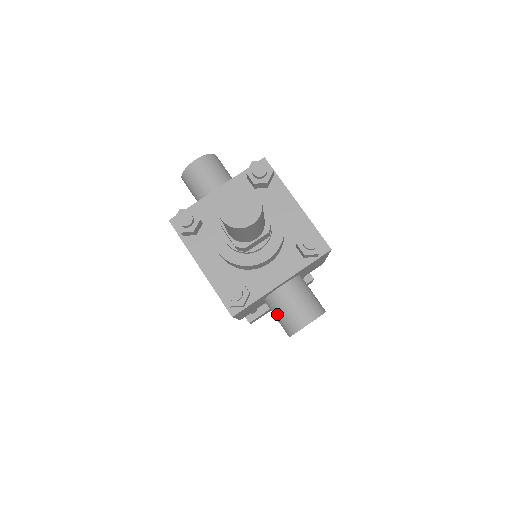
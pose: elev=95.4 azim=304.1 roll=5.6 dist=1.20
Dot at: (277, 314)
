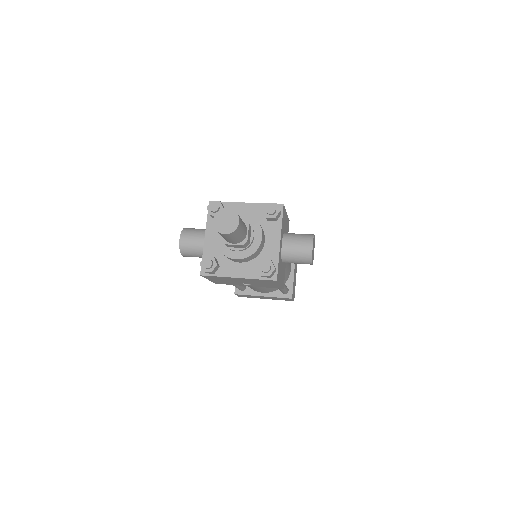
Dot at: (295, 260)
